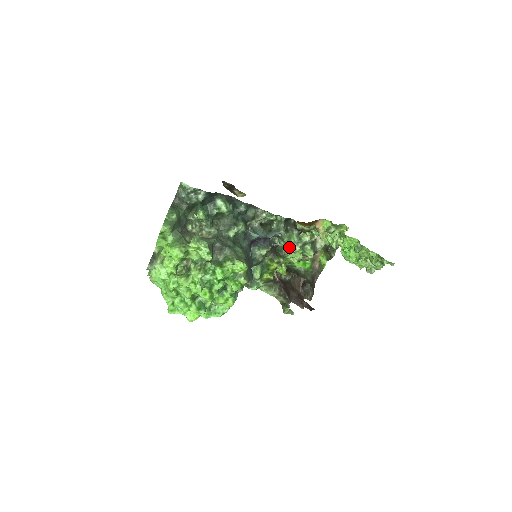
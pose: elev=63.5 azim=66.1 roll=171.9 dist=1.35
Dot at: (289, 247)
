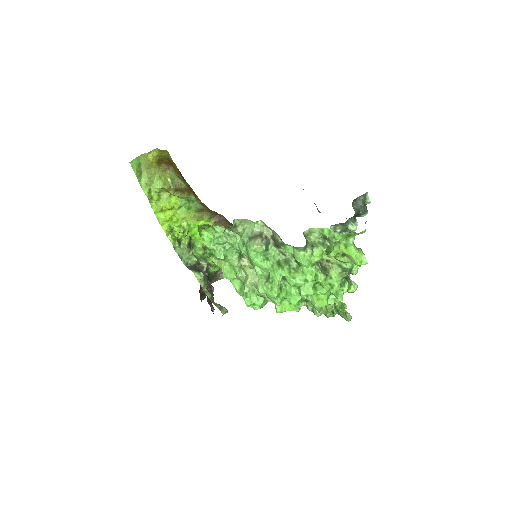
Dot at: occluded
